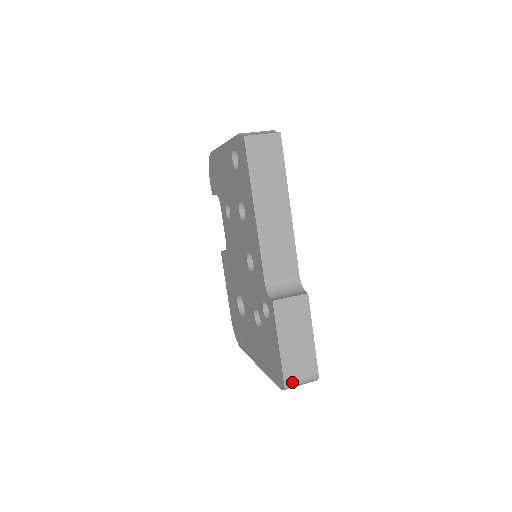
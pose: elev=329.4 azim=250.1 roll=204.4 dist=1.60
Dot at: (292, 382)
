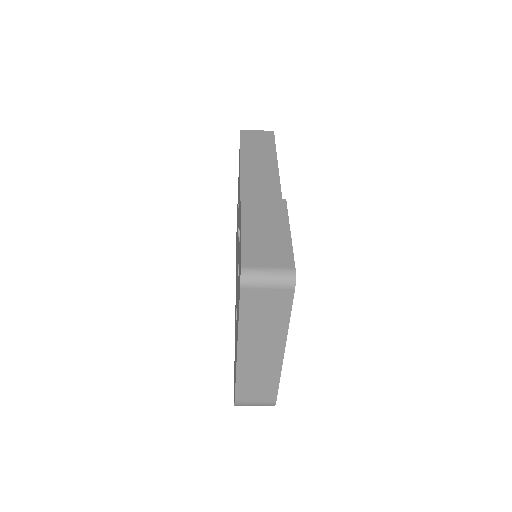
Dot at: (253, 268)
